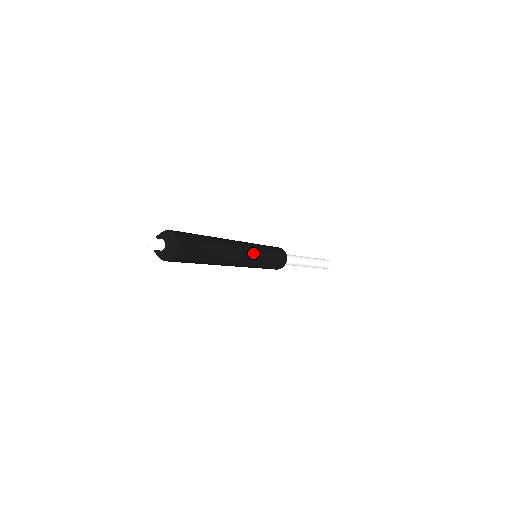
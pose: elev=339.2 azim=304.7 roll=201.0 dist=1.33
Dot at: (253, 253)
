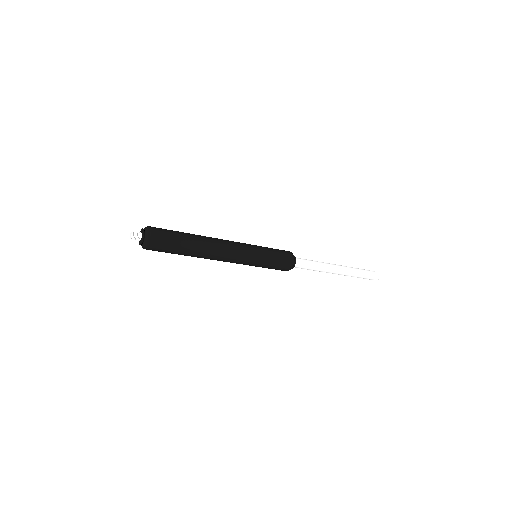
Dot at: (239, 261)
